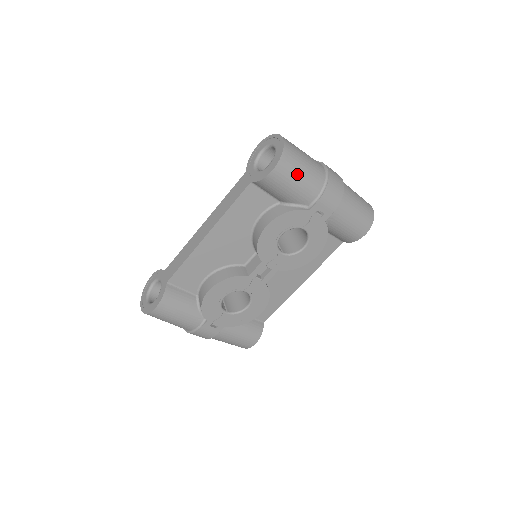
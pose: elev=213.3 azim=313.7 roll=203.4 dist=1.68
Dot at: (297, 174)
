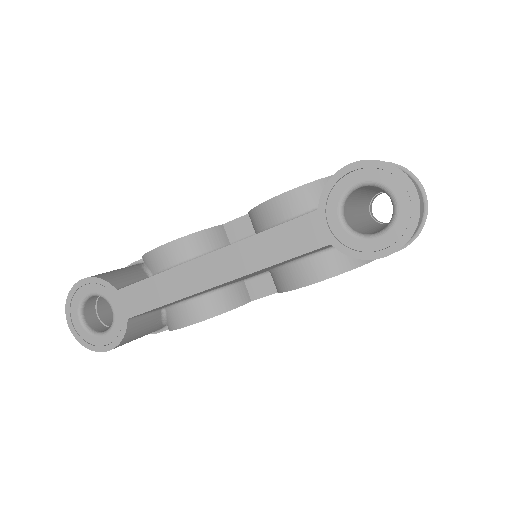
Dot at: occluded
